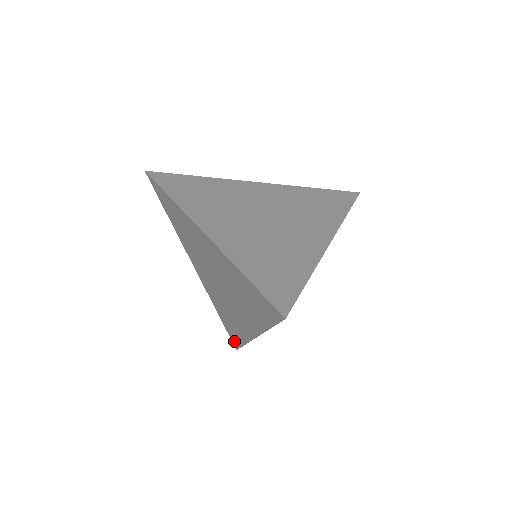
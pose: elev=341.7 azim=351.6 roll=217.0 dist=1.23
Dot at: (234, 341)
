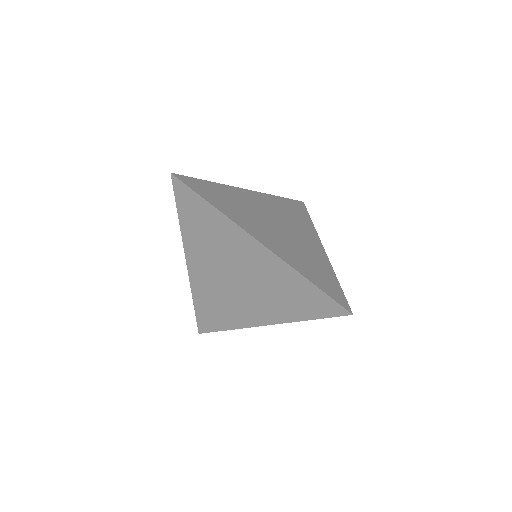
Dot at: (204, 327)
